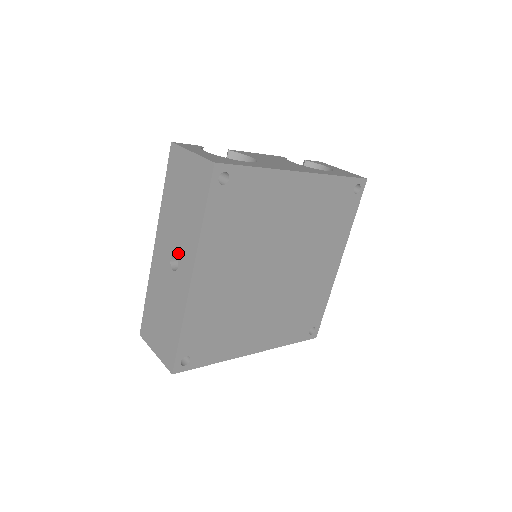
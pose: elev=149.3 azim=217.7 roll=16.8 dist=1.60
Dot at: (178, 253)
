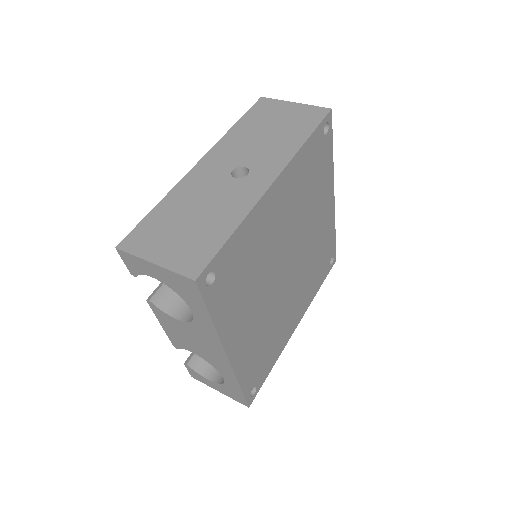
Dot at: (251, 164)
